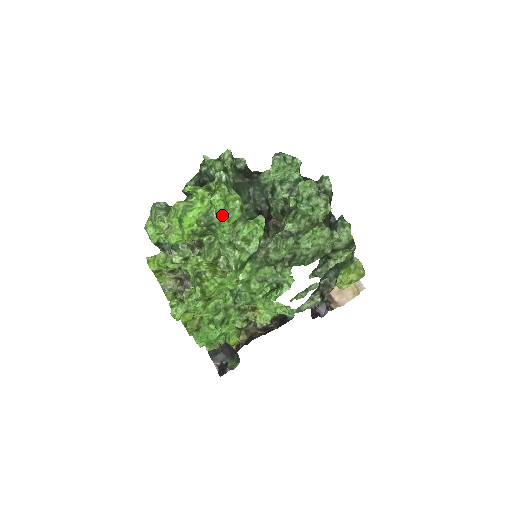
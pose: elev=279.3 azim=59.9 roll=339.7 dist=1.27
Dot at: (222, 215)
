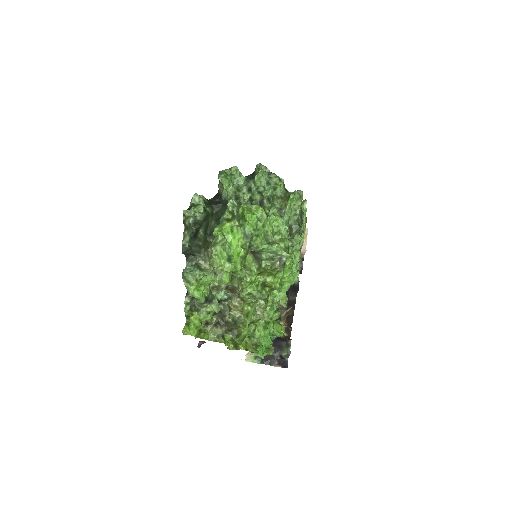
Dot at: (258, 226)
